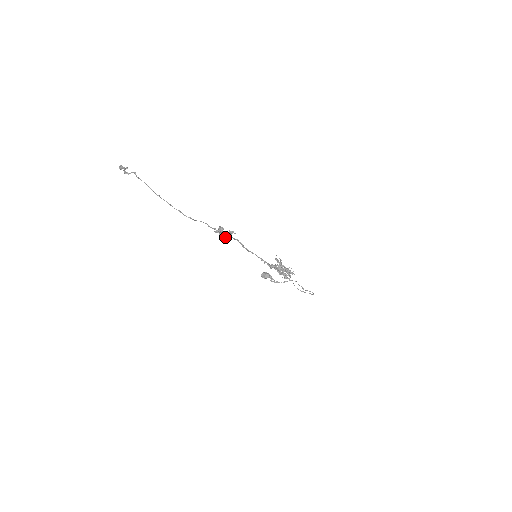
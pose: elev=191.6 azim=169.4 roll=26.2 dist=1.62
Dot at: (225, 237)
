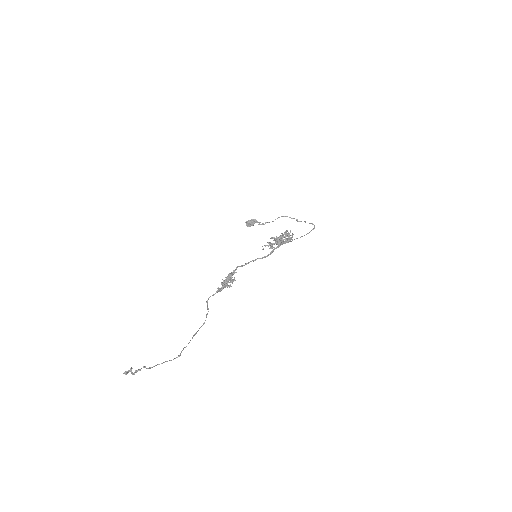
Dot at: occluded
